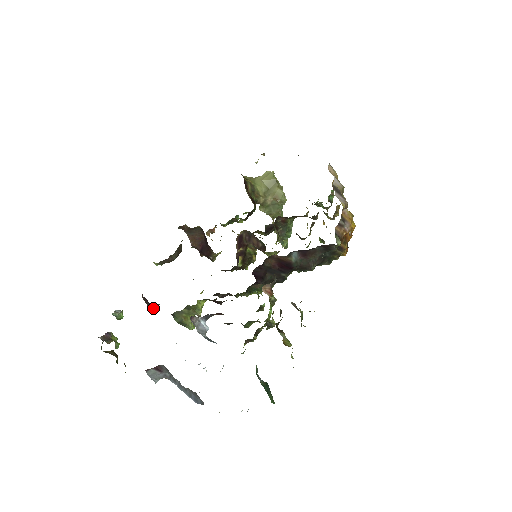
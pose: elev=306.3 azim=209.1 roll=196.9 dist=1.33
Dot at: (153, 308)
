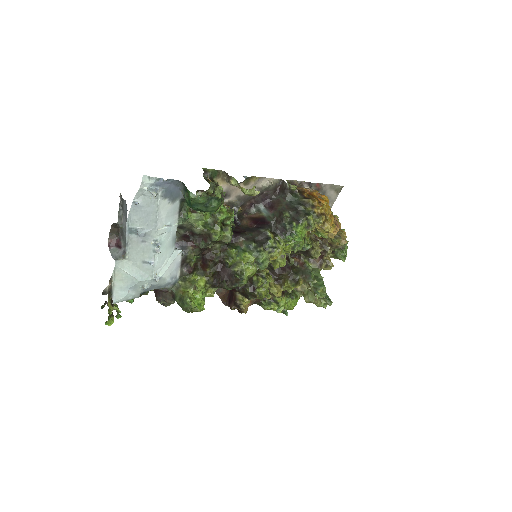
Dot at: (158, 292)
